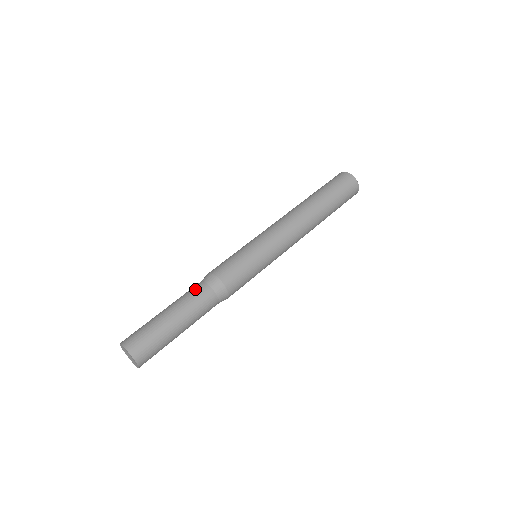
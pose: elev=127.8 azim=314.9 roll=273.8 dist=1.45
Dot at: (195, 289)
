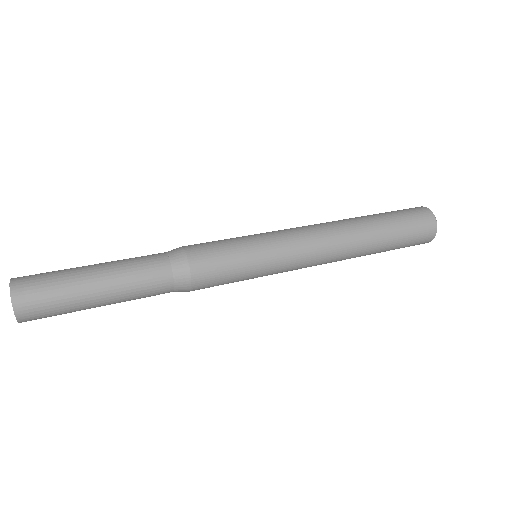
Dot at: (148, 255)
